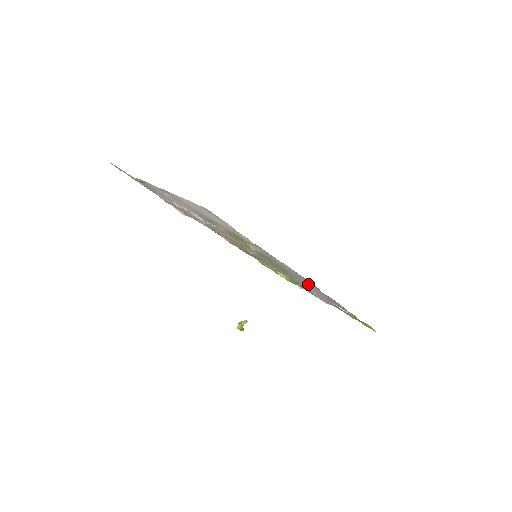
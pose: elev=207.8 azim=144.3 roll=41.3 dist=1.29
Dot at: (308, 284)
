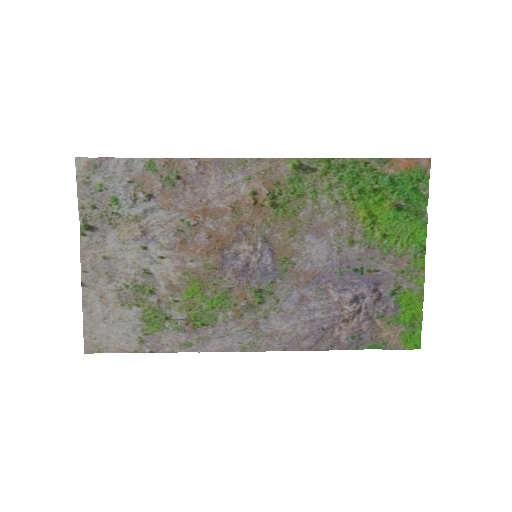
Dot at: (279, 325)
